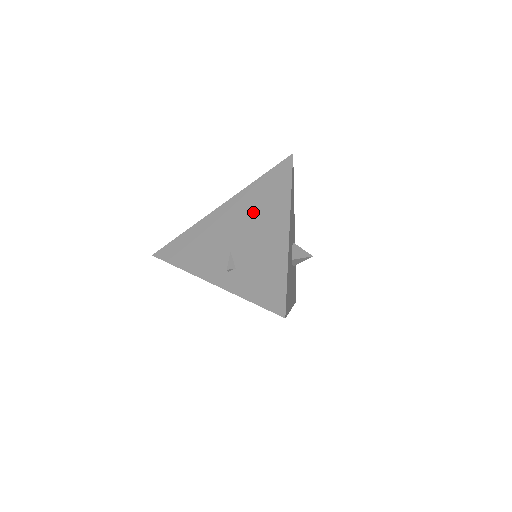
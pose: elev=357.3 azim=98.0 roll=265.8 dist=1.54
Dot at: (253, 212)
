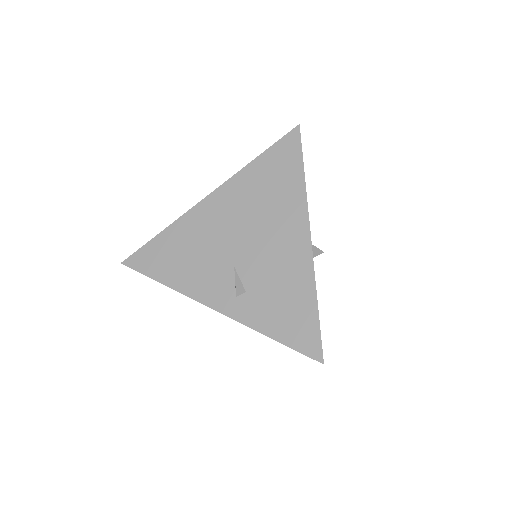
Dot at: (256, 211)
